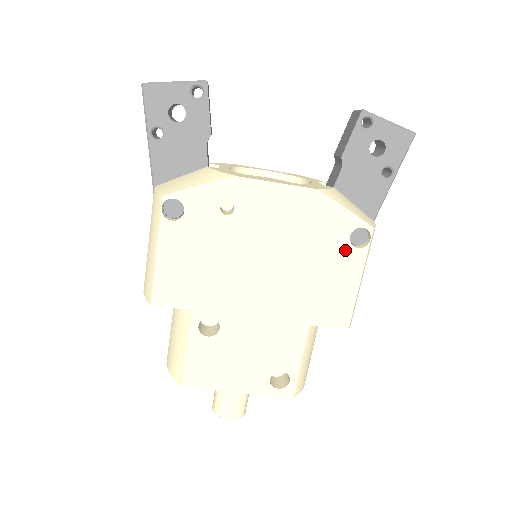
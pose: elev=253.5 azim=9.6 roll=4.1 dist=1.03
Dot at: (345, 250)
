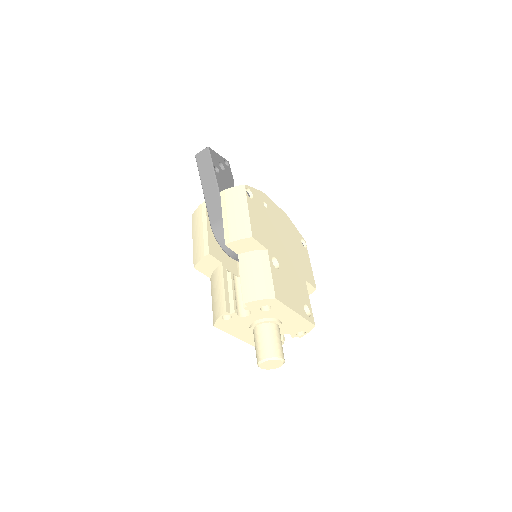
Dot at: (302, 247)
